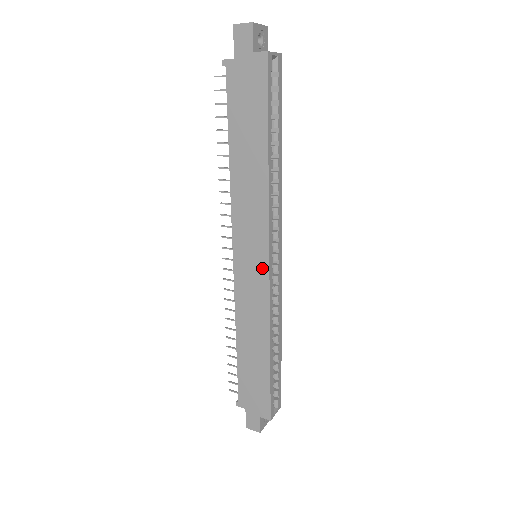
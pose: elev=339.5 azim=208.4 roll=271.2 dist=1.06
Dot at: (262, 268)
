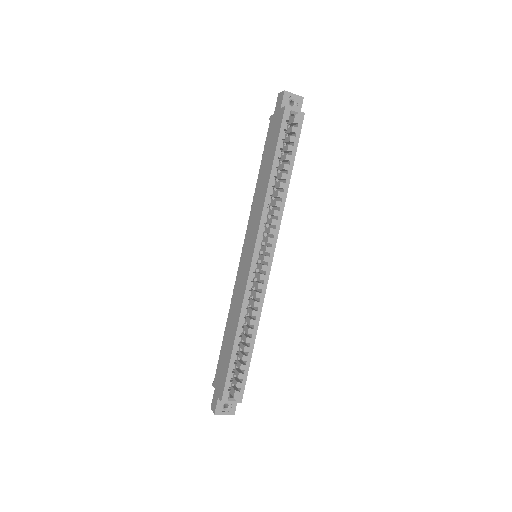
Dot at: (249, 260)
